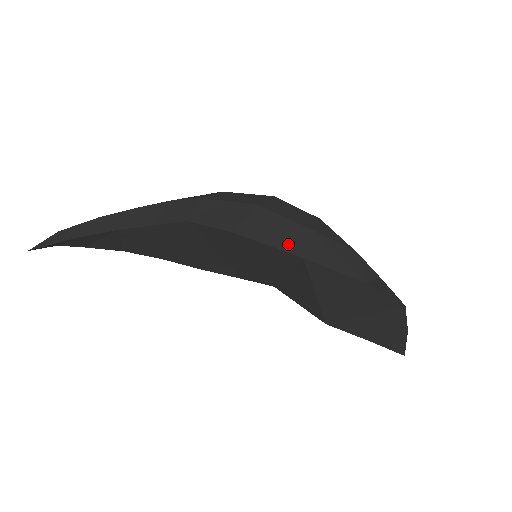
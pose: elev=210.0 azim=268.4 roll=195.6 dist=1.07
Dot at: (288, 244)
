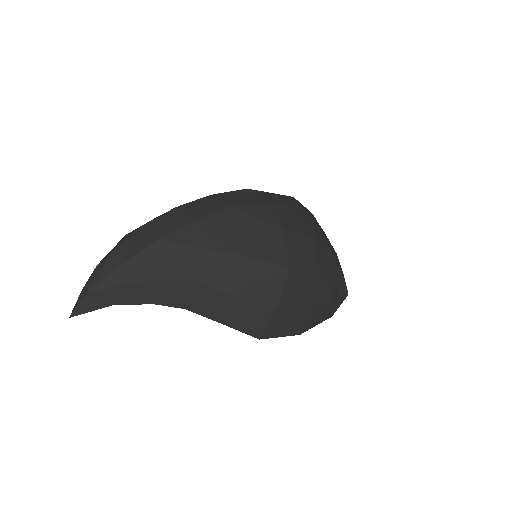
Dot at: (293, 330)
